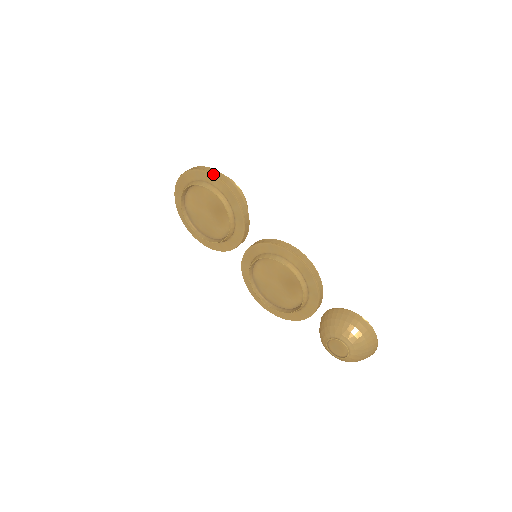
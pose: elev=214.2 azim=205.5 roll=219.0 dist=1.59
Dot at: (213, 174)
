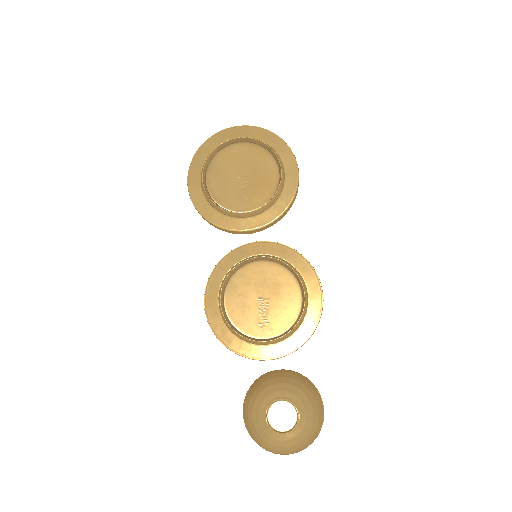
Dot at: occluded
